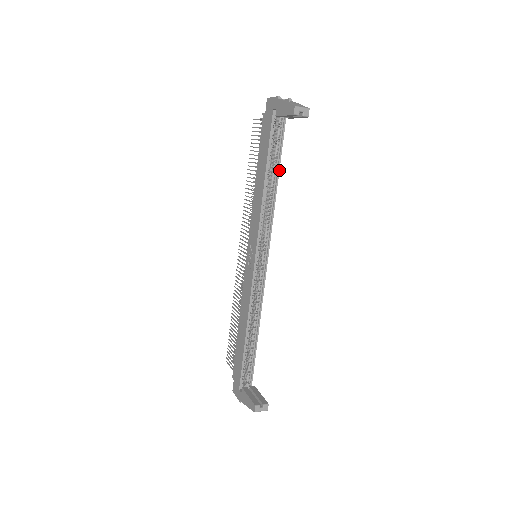
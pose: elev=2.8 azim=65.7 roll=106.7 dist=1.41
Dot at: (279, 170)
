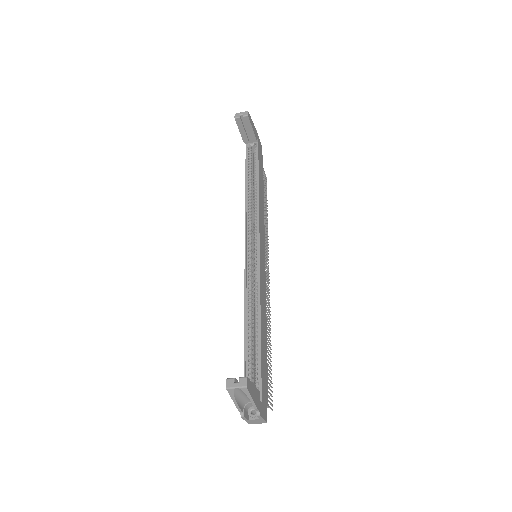
Dot at: (258, 177)
